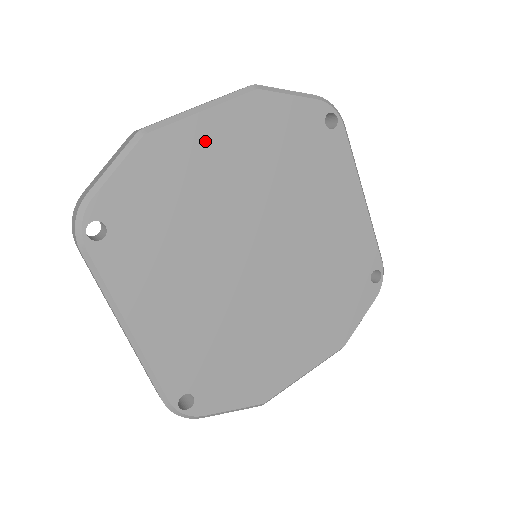
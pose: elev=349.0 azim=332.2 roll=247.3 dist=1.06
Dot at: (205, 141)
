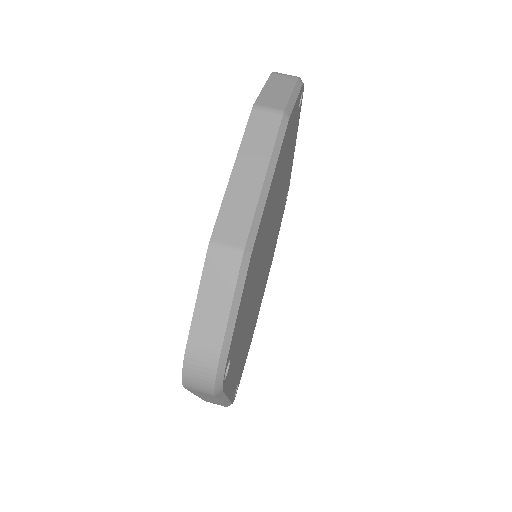
Dot at: (267, 210)
